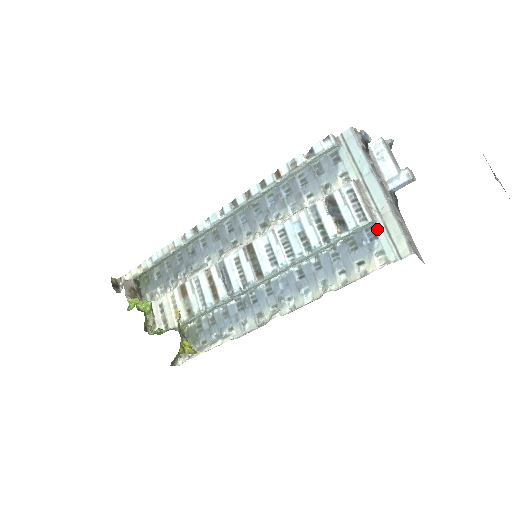
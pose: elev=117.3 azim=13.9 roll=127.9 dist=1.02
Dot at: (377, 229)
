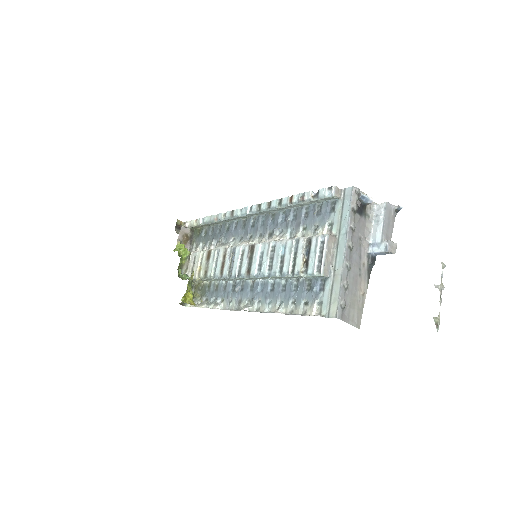
Dot at: (327, 284)
